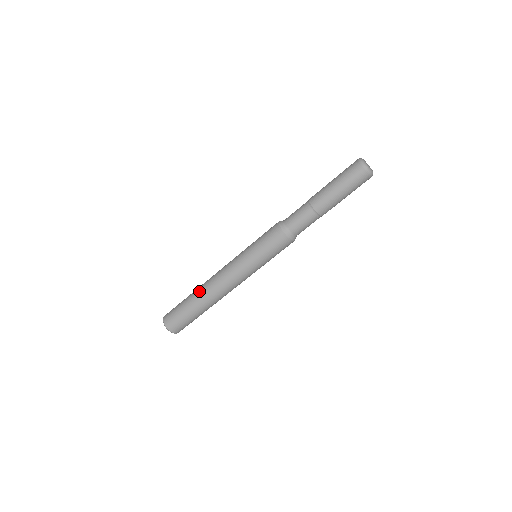
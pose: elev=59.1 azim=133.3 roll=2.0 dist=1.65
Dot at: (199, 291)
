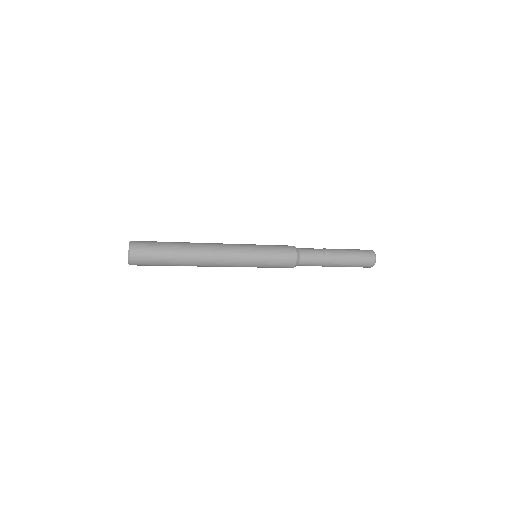
Dot at: (191, 254)
